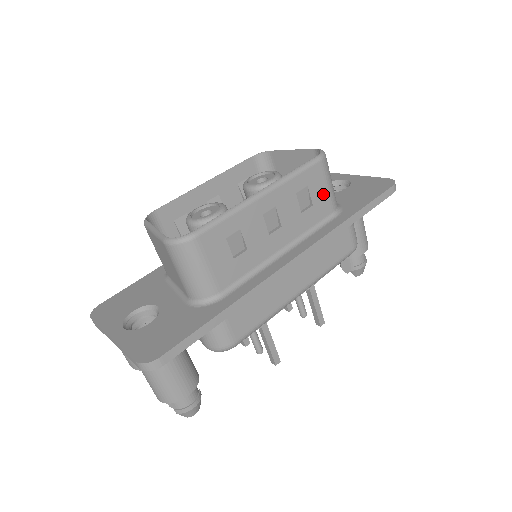
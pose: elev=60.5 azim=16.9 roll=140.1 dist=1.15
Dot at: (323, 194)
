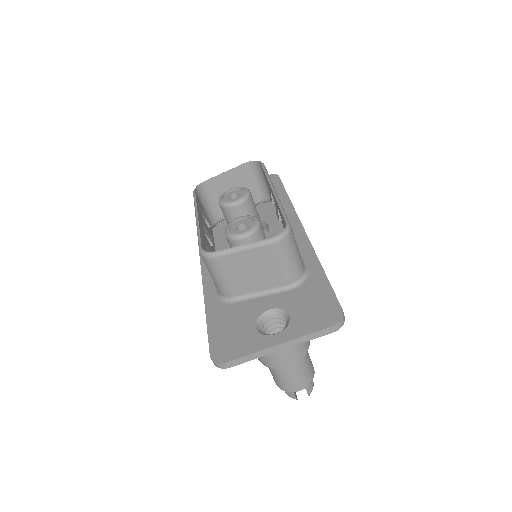
Dot at: occluded
